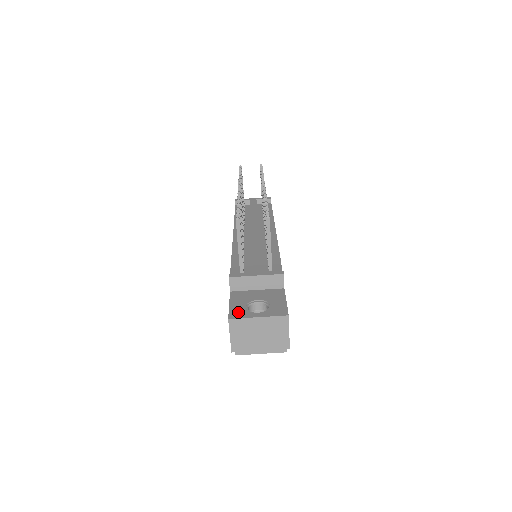
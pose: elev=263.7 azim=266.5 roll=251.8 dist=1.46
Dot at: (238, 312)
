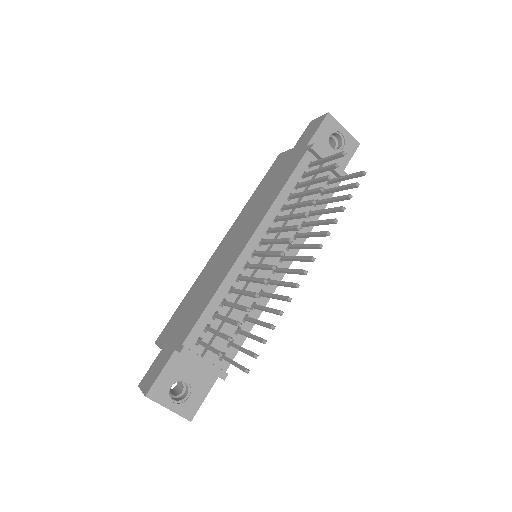
Dot at: (159, 391)
